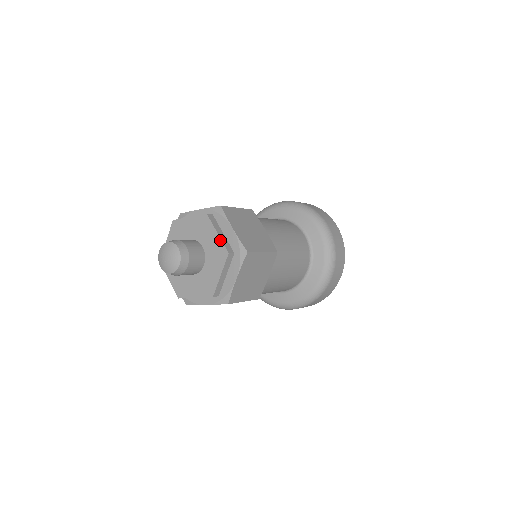
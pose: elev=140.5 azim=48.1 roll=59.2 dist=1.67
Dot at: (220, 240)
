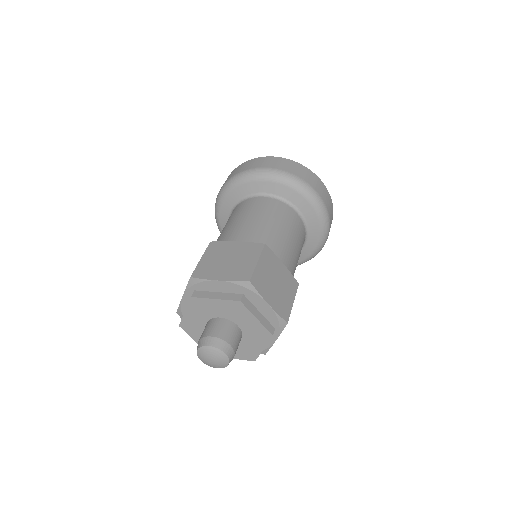
Dot at: (261, 325)
